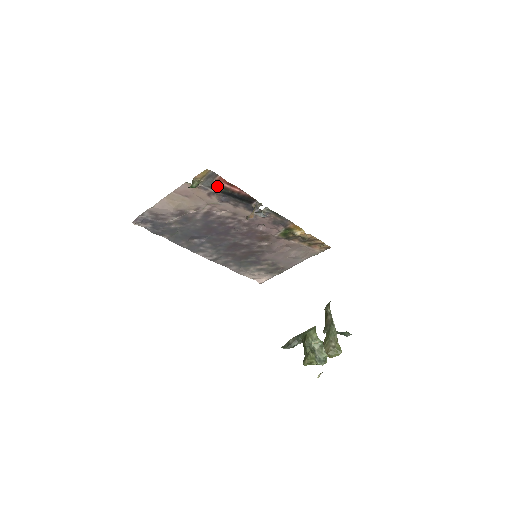
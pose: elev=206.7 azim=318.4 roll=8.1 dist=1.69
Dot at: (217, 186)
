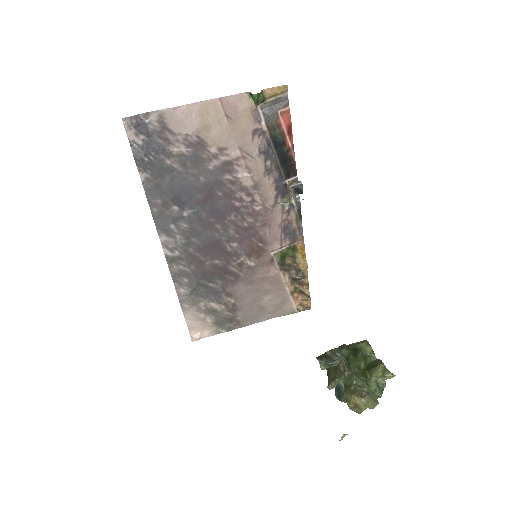
Dot at: (276, 122)
